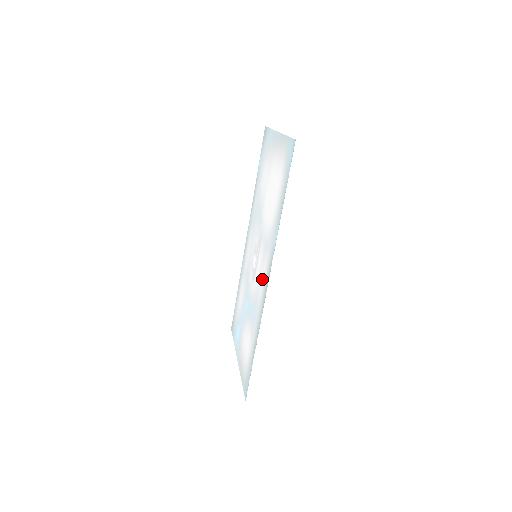
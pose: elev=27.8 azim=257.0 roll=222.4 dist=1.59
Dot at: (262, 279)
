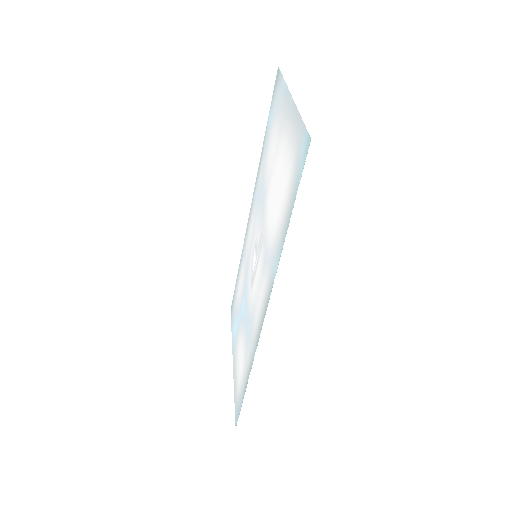
Dot at: (259, 302)
